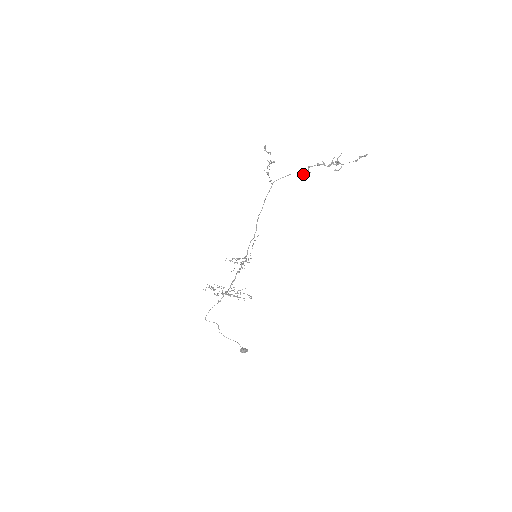
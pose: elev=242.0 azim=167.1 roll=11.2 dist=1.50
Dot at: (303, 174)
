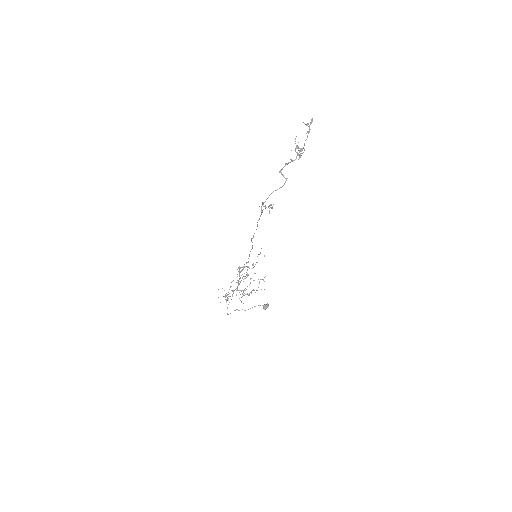
Dot at: (283, 185)
